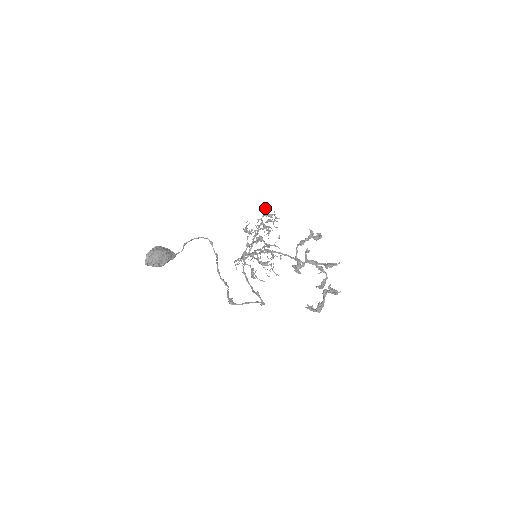
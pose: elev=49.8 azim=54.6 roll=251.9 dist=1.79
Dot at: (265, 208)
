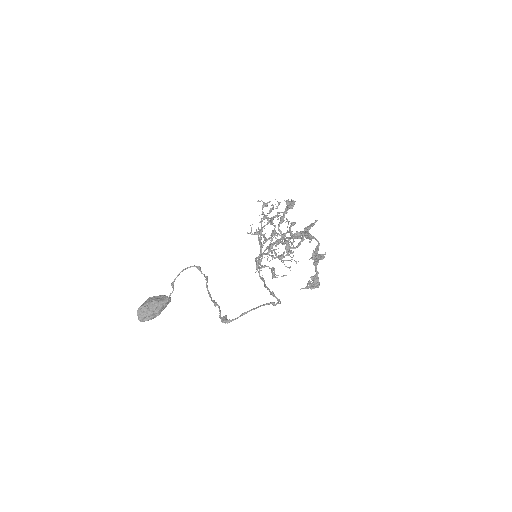
Dot at: (258, 201)
